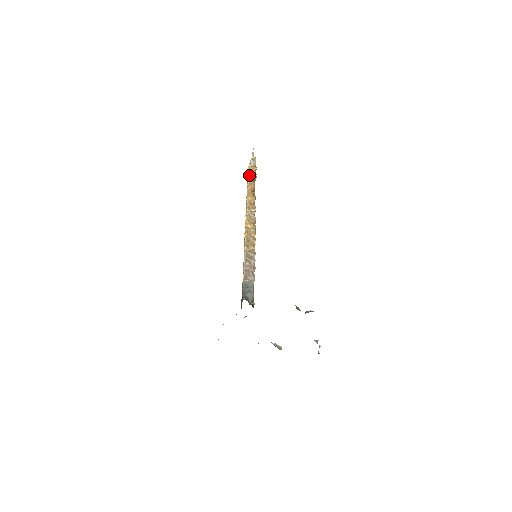
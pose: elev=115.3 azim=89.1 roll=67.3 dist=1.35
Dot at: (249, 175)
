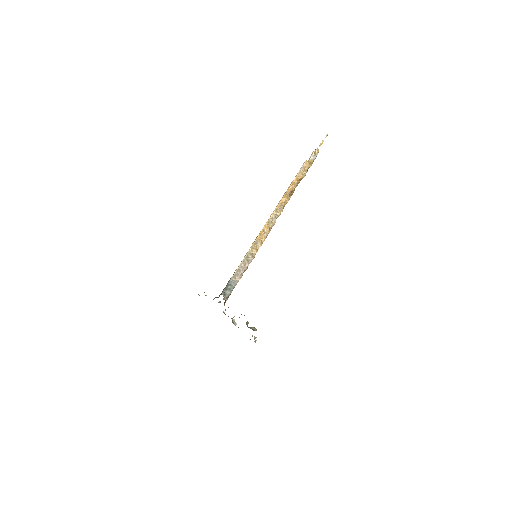
Dot at: (300, 172)
